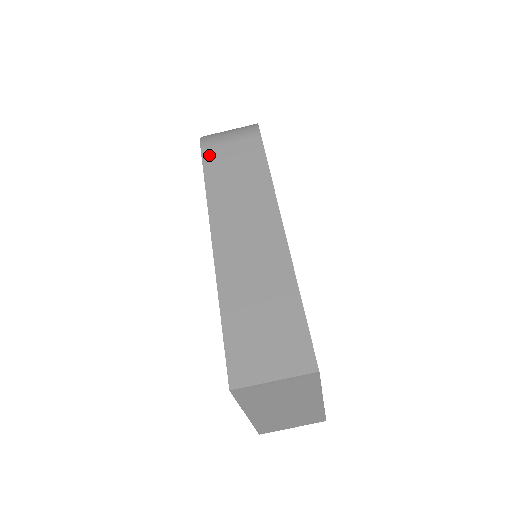
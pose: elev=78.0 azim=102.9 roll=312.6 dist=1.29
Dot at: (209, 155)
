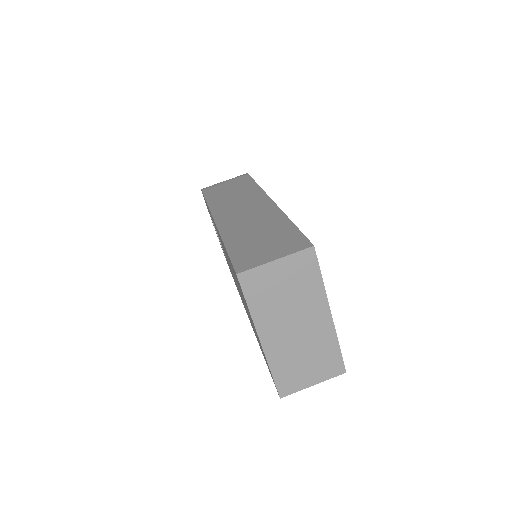
Dot at: (208, 190)
